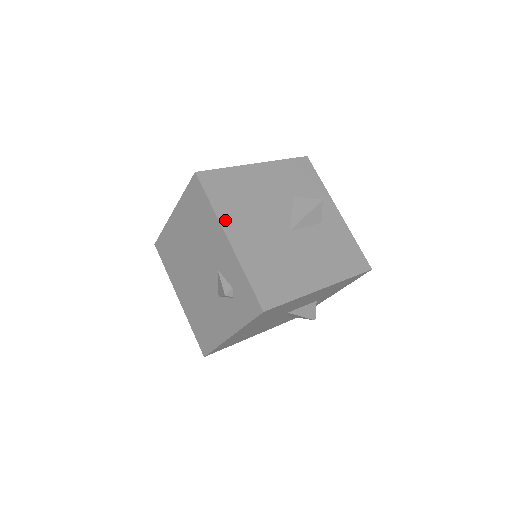
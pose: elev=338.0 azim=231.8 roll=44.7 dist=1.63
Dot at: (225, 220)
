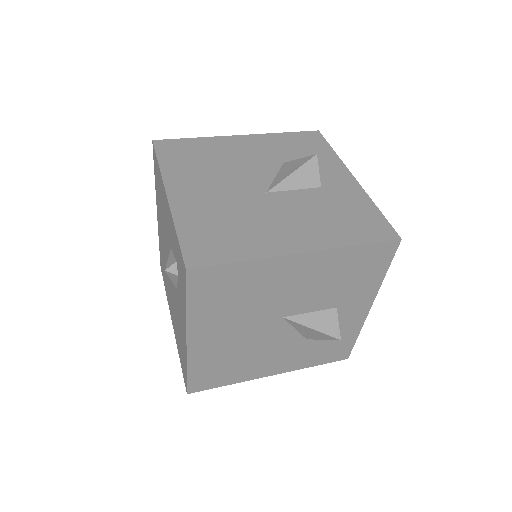
Dot at: (171, 179)
